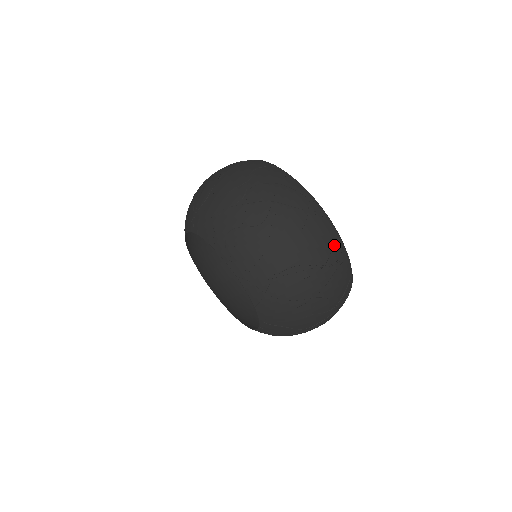
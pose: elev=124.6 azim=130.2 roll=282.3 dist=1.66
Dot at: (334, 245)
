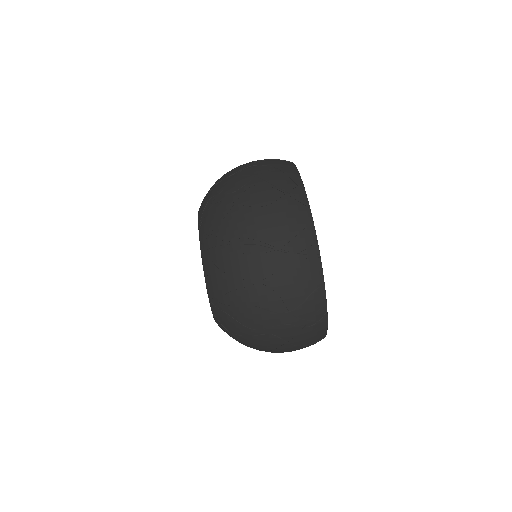
Dot at: (301, 234)
